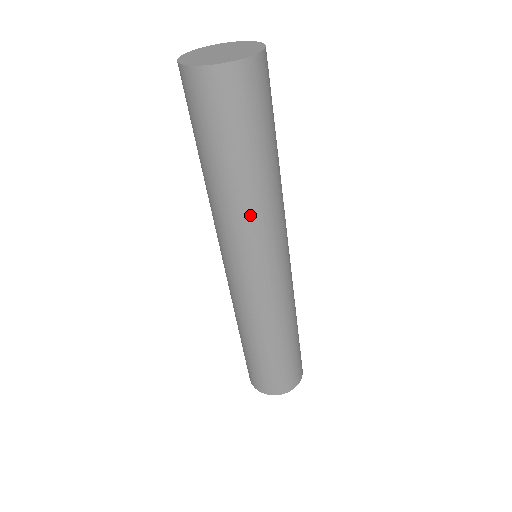
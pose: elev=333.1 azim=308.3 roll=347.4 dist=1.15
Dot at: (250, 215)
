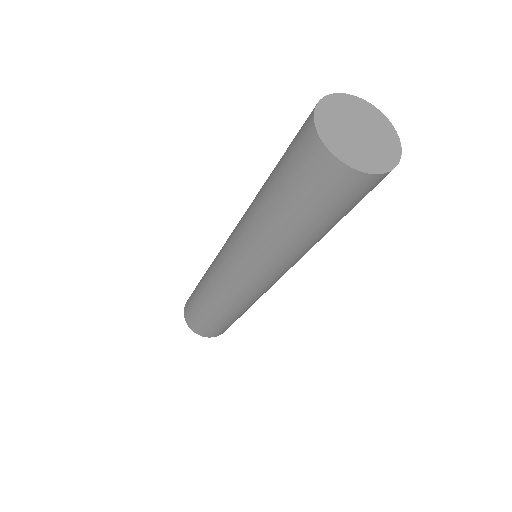
Dot at: (271, 251)
